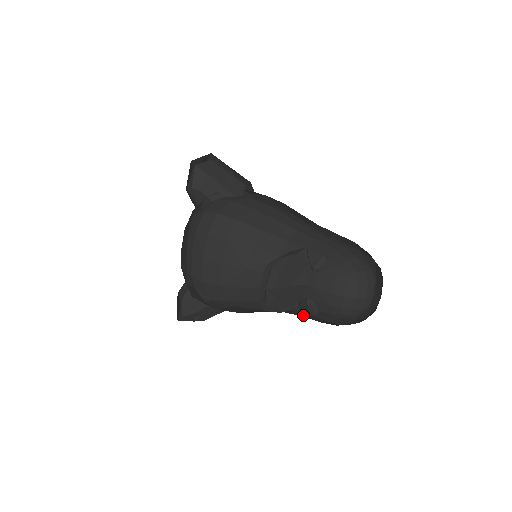
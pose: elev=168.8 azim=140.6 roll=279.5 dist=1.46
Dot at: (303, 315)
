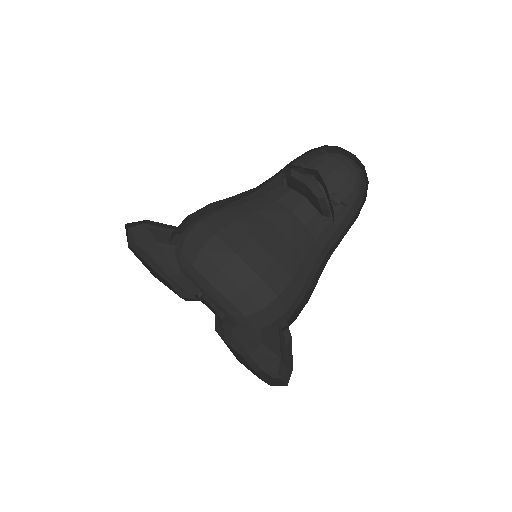
Dot at: occluded
